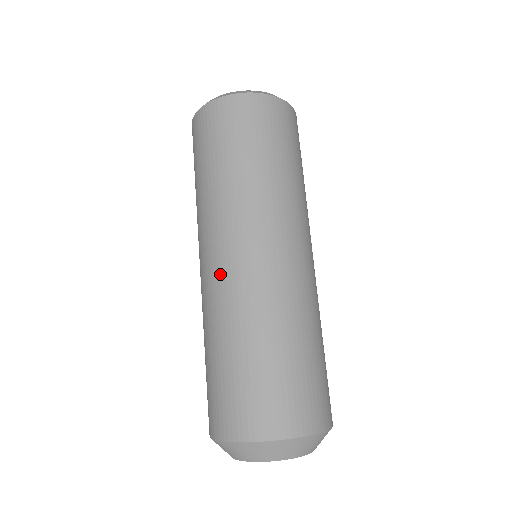
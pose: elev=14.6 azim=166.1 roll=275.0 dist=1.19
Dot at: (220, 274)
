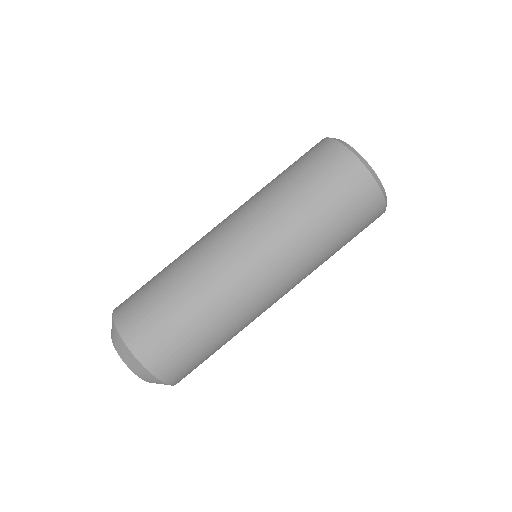
Dot at: (211, 235)
